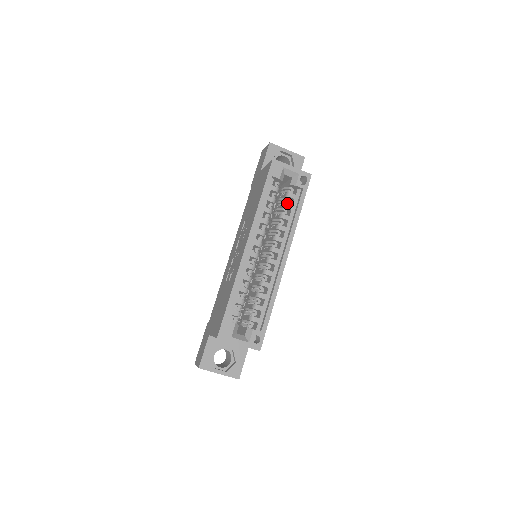
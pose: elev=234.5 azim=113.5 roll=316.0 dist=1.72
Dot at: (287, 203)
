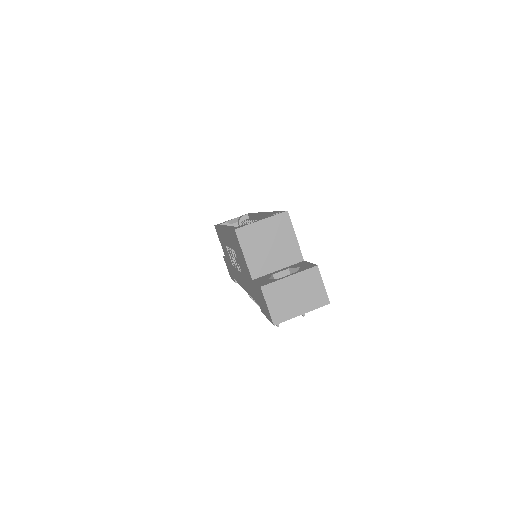
Dot at: (243, 222)
